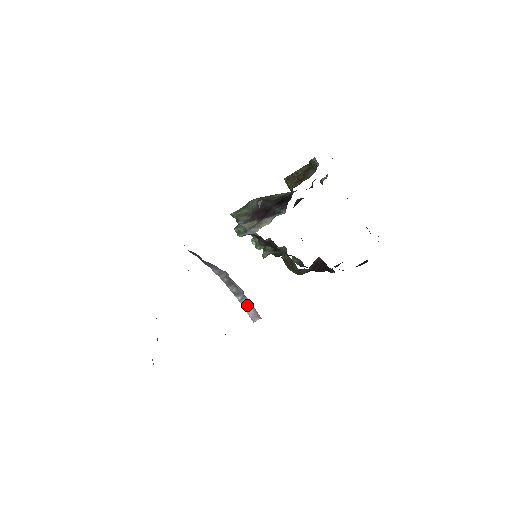
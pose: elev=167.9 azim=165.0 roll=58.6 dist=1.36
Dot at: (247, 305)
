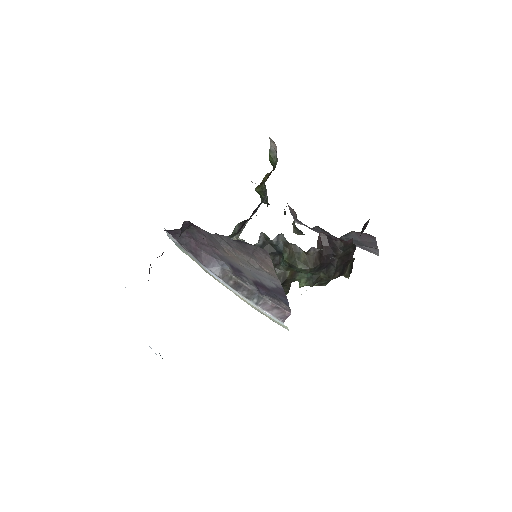
Dot at: (267, 307)
